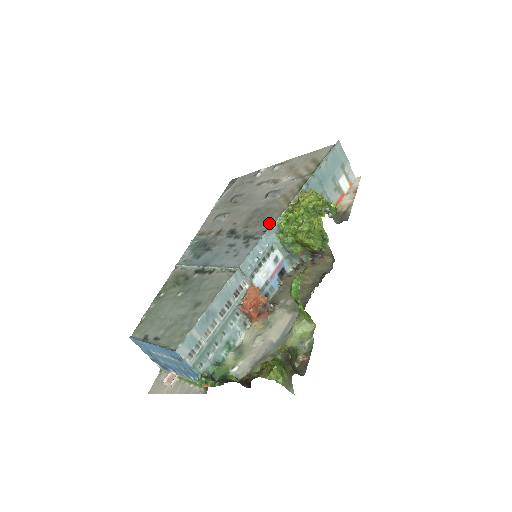
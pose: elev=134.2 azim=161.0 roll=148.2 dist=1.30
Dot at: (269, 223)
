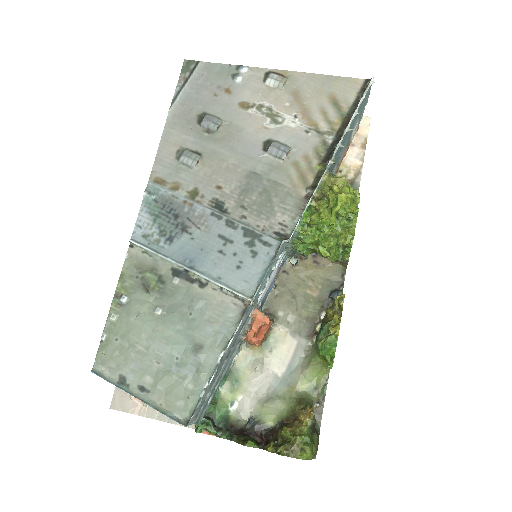
Dot at: (281, 218)
